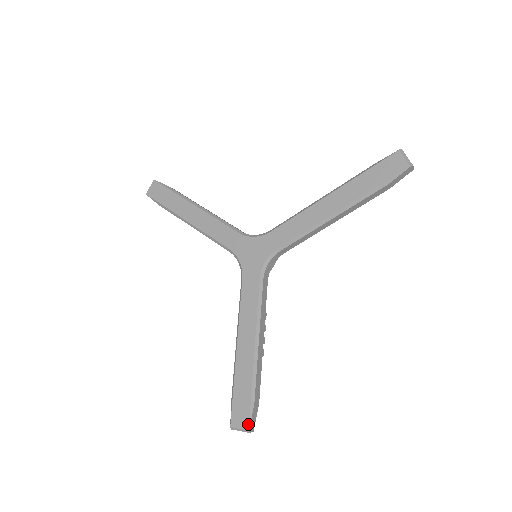
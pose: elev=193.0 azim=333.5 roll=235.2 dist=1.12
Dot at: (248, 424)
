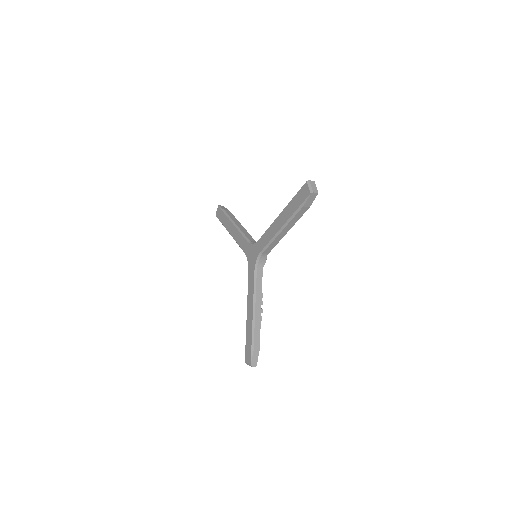
Dot at: (250, 361)
